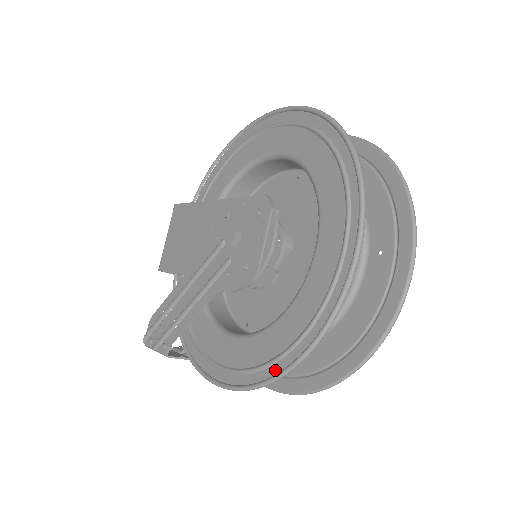
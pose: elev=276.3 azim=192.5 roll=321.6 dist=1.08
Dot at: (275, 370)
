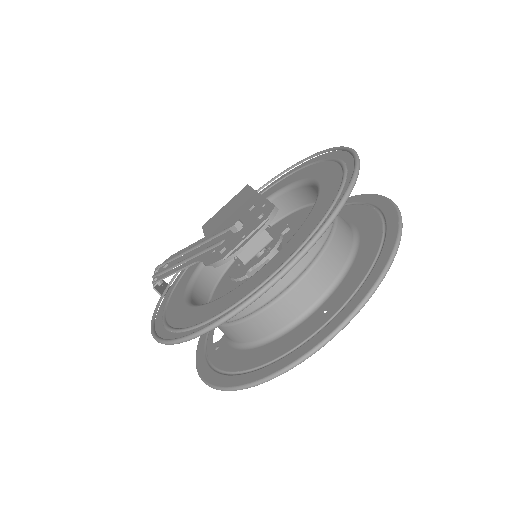
Dot at: (175, 337)
